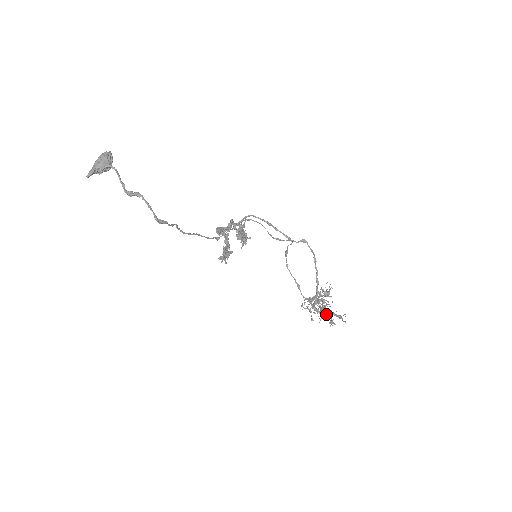
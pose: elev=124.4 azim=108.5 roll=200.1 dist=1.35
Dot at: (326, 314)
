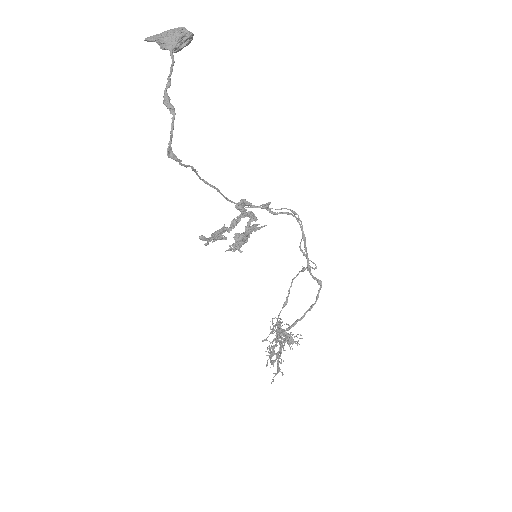
Dot at: (273, 354)
